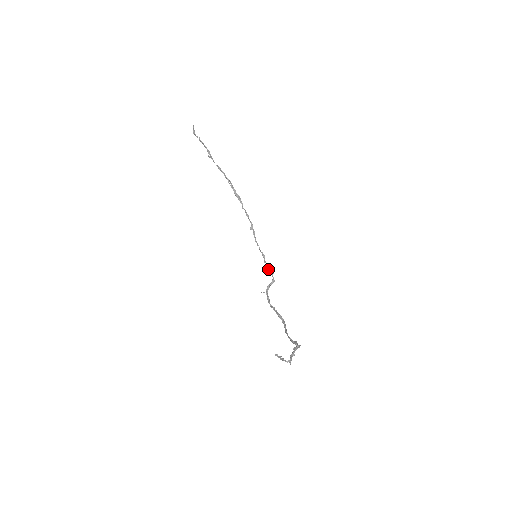
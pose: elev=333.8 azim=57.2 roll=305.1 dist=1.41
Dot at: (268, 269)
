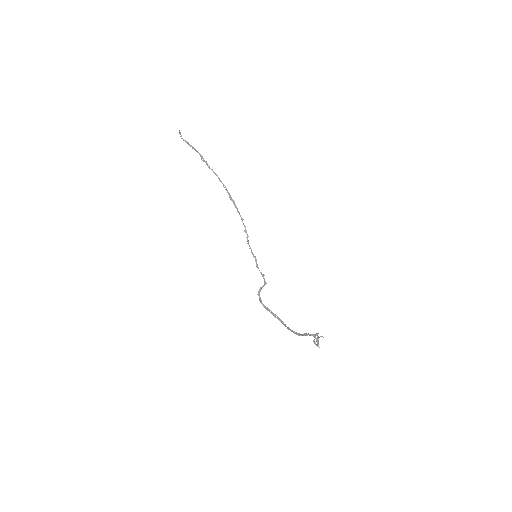
Dot at: occluded
